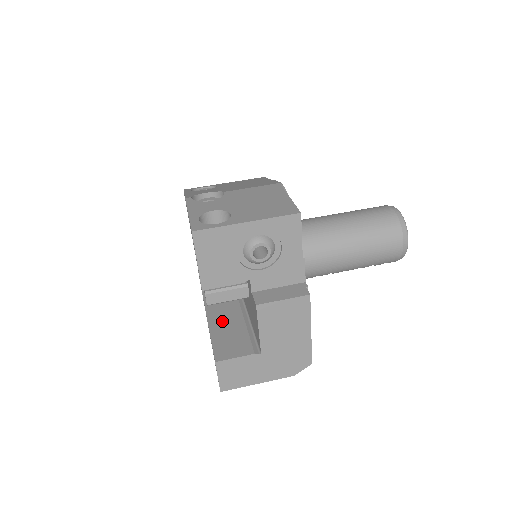
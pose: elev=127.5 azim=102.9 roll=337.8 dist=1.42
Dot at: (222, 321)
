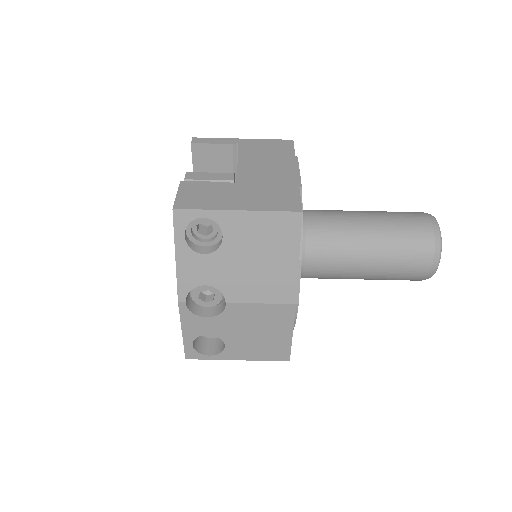
Dot at: occluded
